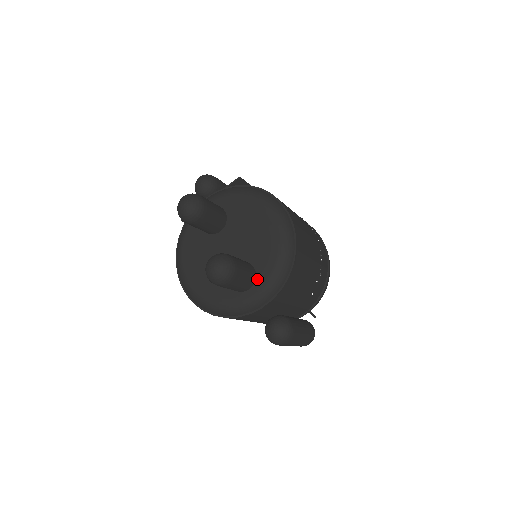
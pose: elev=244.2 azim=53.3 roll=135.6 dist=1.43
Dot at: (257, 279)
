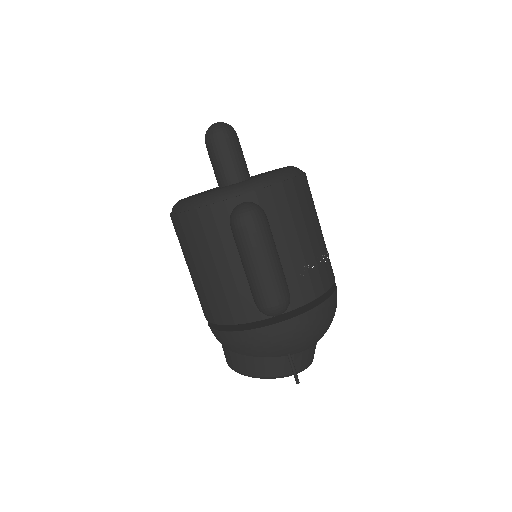
Dot at: occluded
